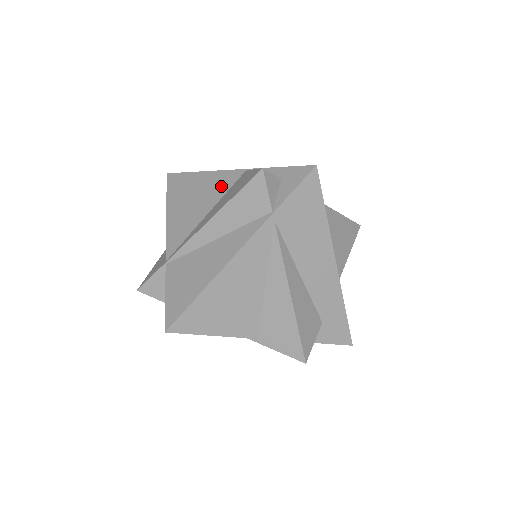
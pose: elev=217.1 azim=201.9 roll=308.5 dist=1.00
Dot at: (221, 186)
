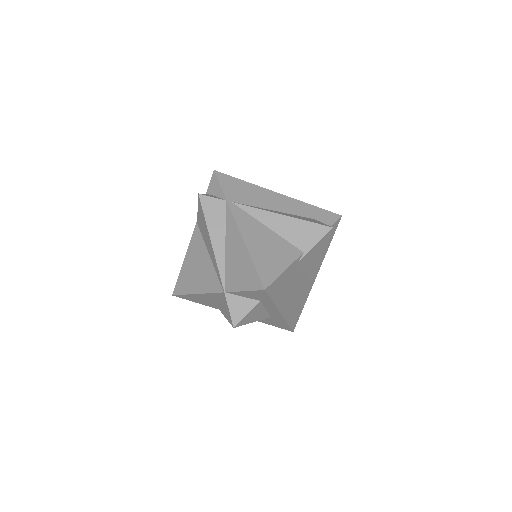
Dot at: (198, 243)
